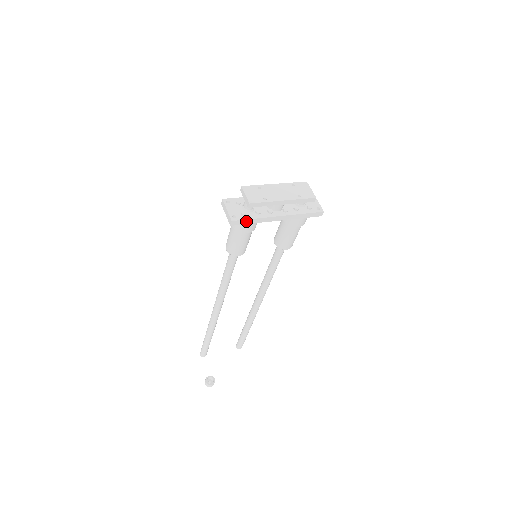
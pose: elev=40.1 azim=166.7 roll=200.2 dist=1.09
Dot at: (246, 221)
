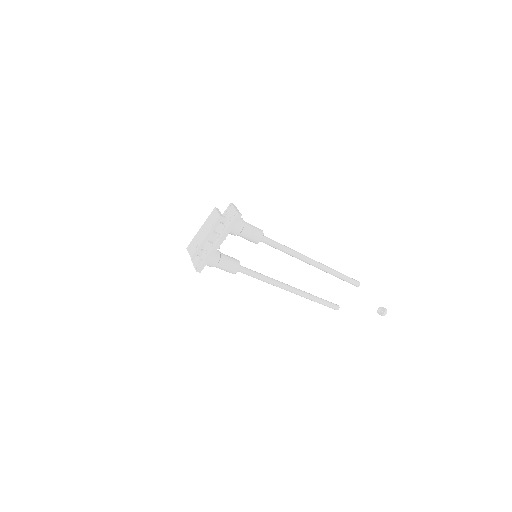
Dot at: (204, 264)
